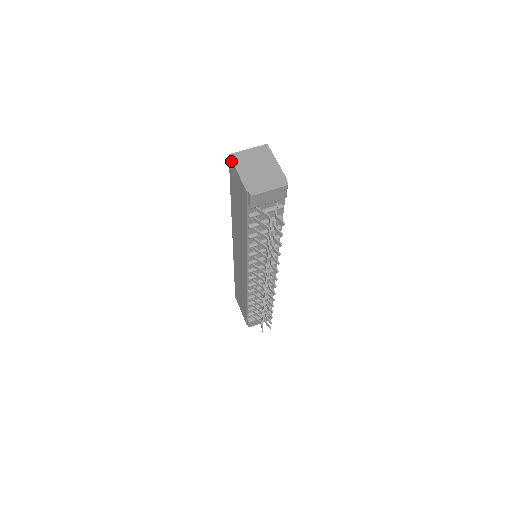
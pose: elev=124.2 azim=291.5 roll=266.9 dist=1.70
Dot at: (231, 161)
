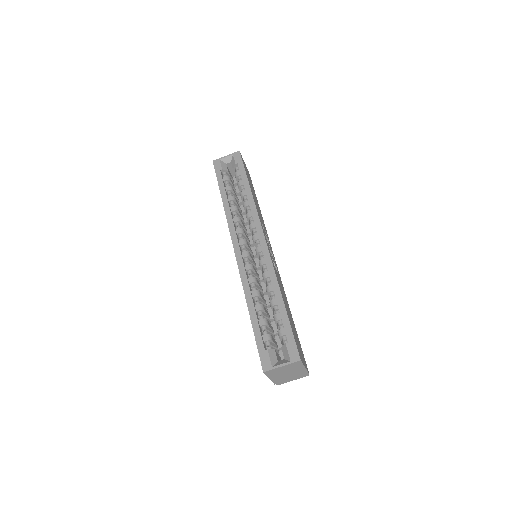
Dot at: (264, 373)
